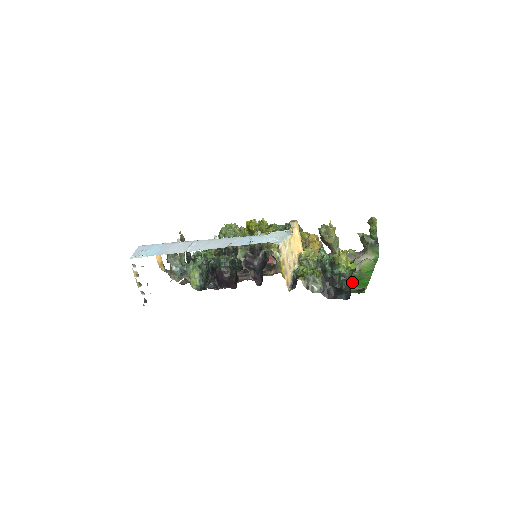
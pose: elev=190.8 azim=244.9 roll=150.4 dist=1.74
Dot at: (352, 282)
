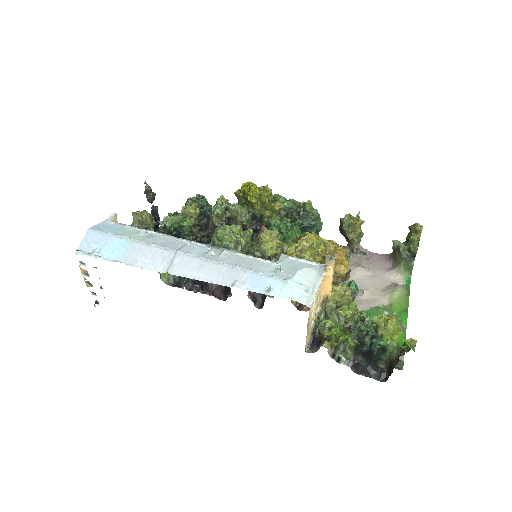
Dot at: occluded
